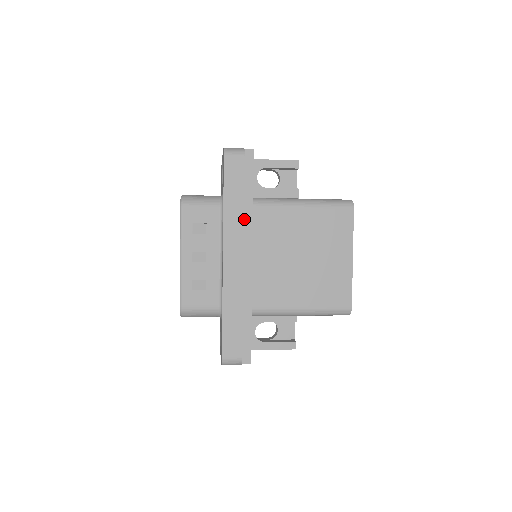
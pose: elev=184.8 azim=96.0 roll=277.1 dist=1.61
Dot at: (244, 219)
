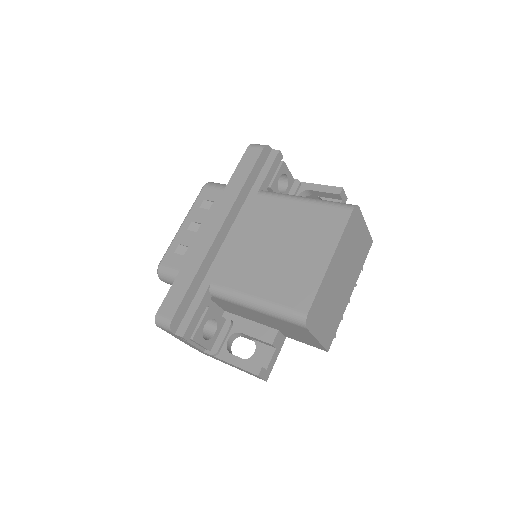
Dot at: (244, 203)
